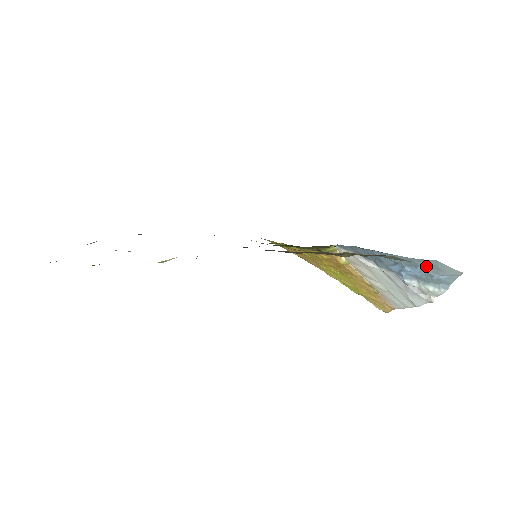
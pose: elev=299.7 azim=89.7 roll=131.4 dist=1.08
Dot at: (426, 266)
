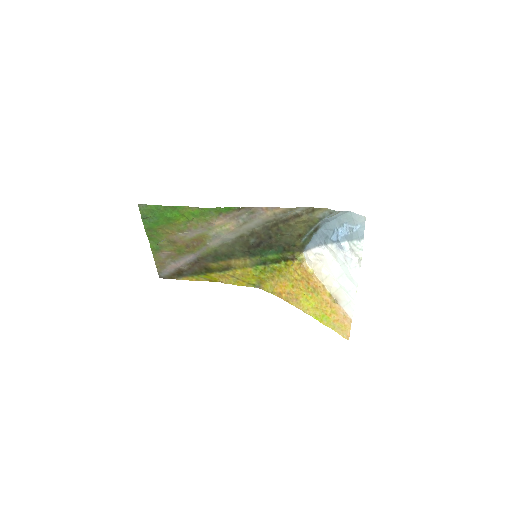
Dot at: (347, 221)
